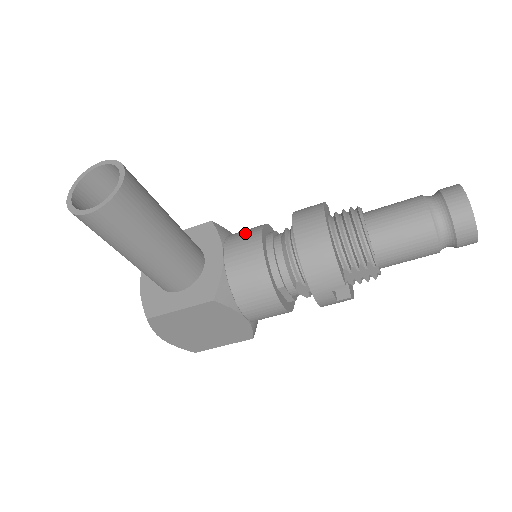
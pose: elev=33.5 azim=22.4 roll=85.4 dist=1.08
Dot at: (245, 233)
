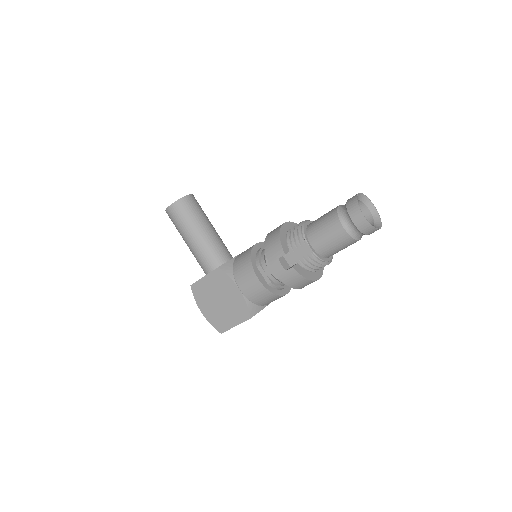
Dot at: occluded
